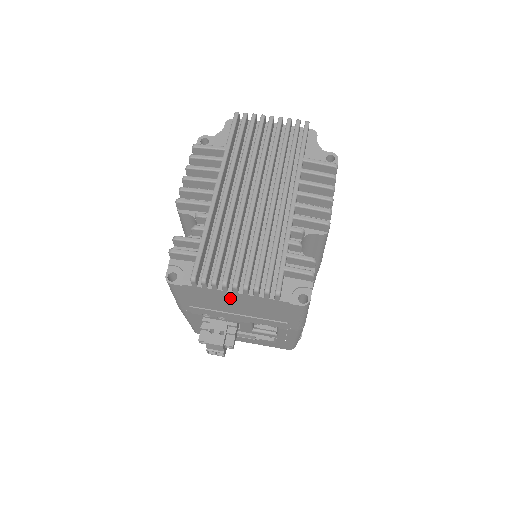
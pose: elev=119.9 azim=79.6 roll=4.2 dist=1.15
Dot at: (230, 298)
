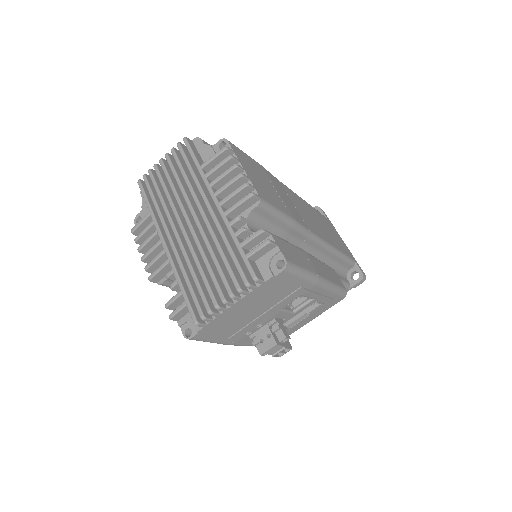
Dot at: (237, 311)
